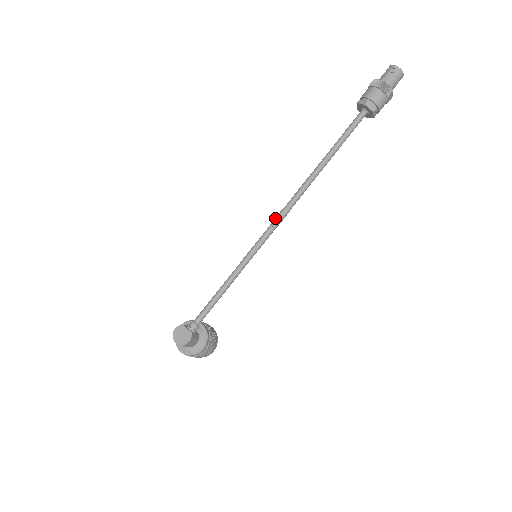
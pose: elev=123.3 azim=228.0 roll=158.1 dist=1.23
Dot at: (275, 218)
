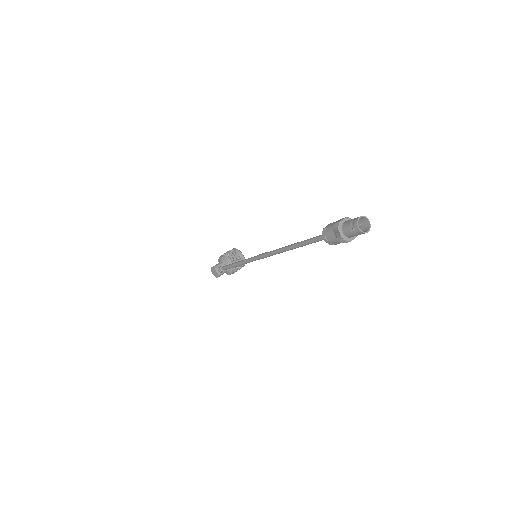
Dot at: (261, 255)
